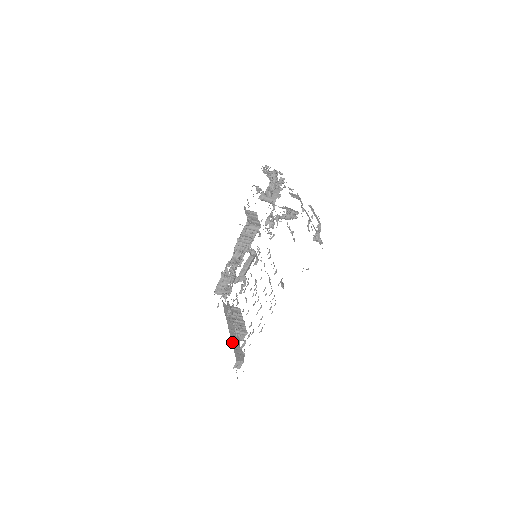
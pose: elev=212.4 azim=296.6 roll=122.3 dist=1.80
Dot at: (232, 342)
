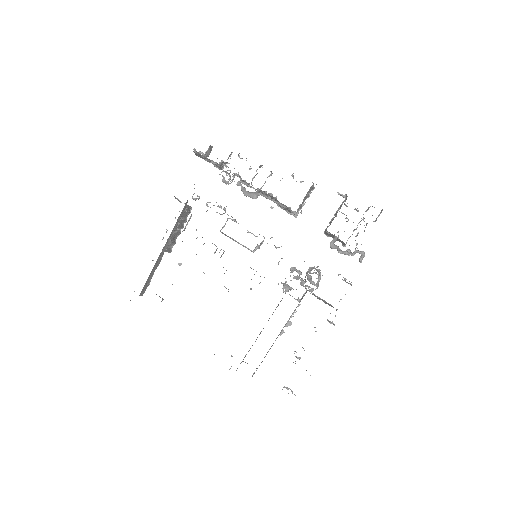
Dot at: (153, 269)
